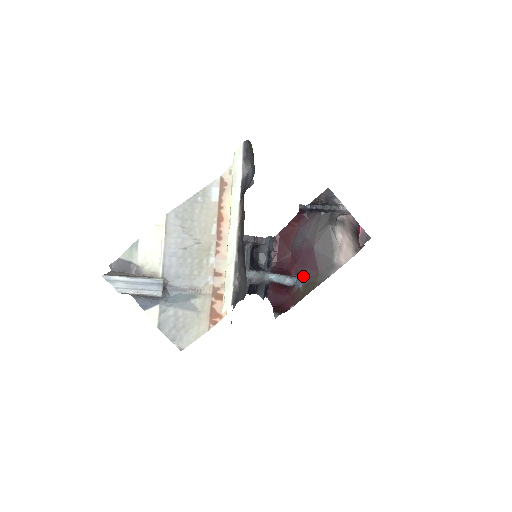
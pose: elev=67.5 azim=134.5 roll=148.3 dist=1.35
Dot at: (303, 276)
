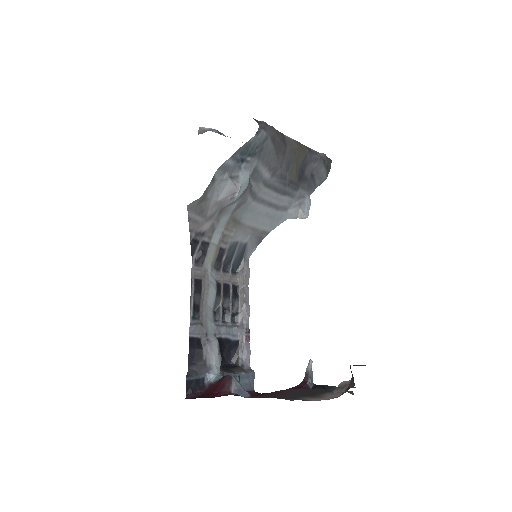
Dot at: (251, 396)
